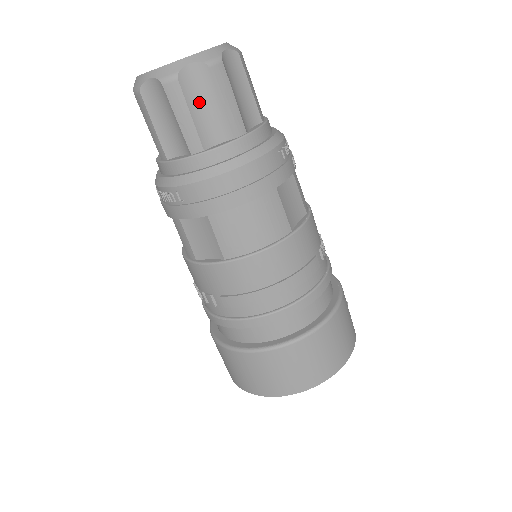
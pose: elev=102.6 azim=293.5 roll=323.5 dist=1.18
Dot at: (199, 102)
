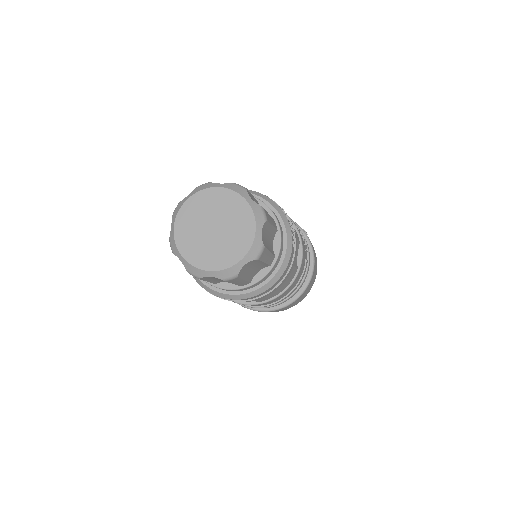
Dot at: (248, 271)
